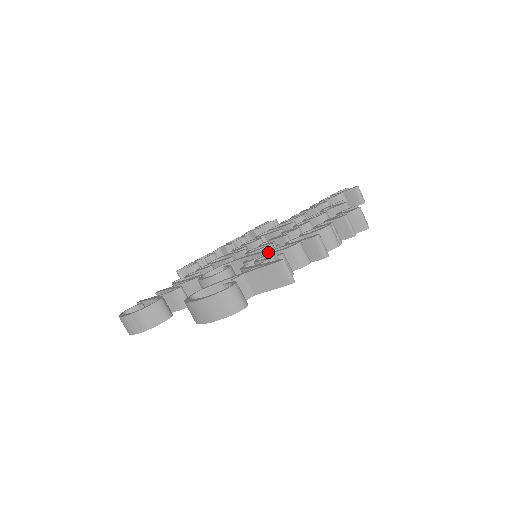
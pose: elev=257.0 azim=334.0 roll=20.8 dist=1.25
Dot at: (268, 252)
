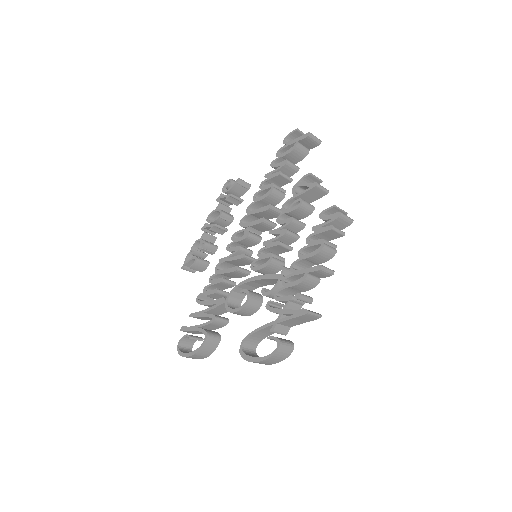
Dot at: (279, 281)
